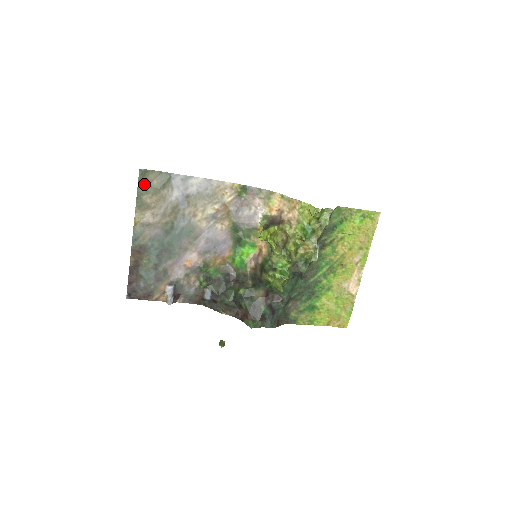
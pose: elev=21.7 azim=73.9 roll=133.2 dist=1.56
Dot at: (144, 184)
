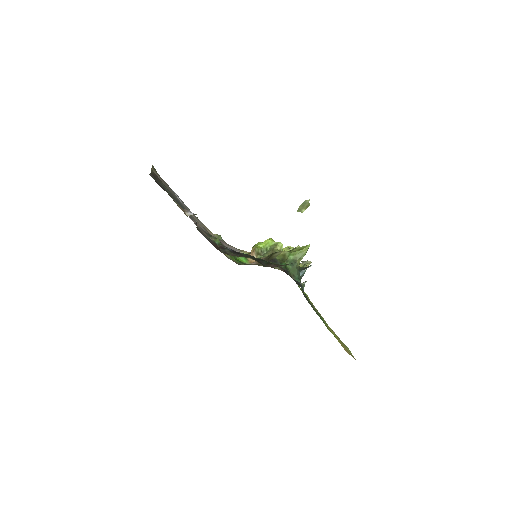
Dot at: occluded
